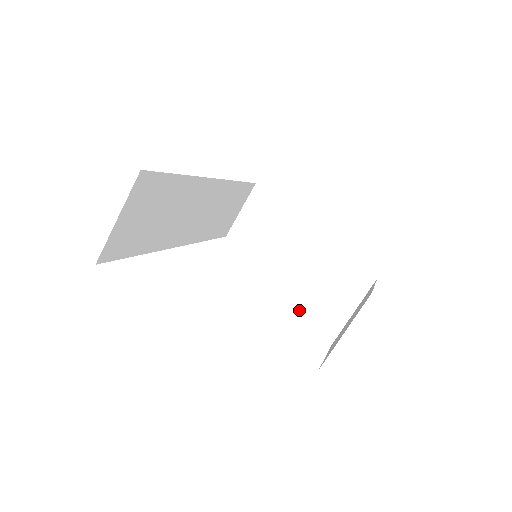
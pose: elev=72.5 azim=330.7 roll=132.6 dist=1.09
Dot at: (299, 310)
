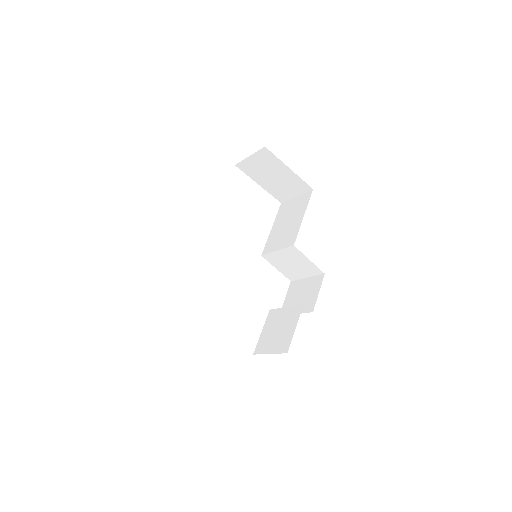
Dot at: (277, 265)
